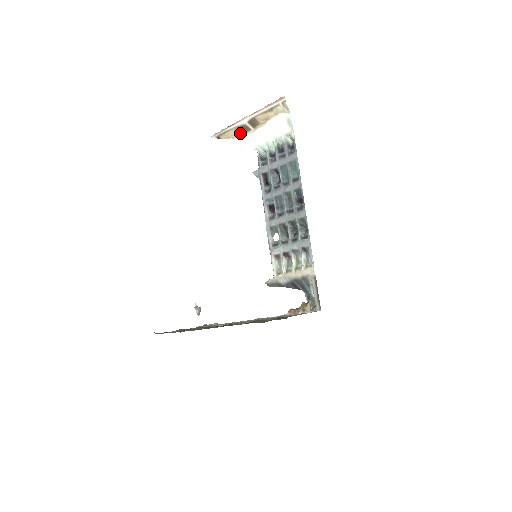
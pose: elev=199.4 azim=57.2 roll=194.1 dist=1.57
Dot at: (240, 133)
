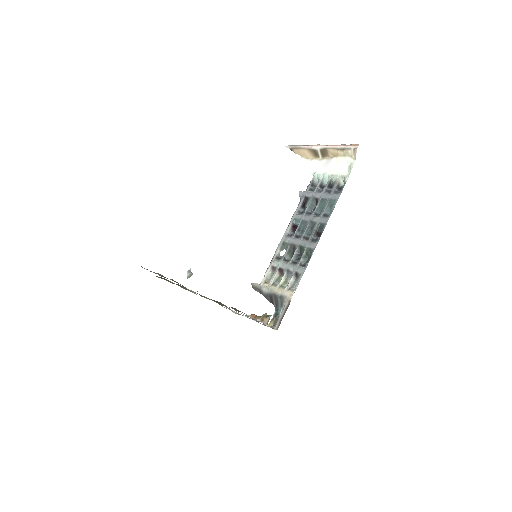
Dot at: (310, 155)
